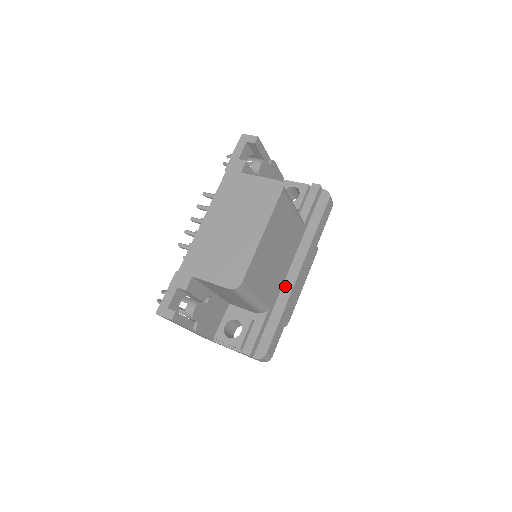
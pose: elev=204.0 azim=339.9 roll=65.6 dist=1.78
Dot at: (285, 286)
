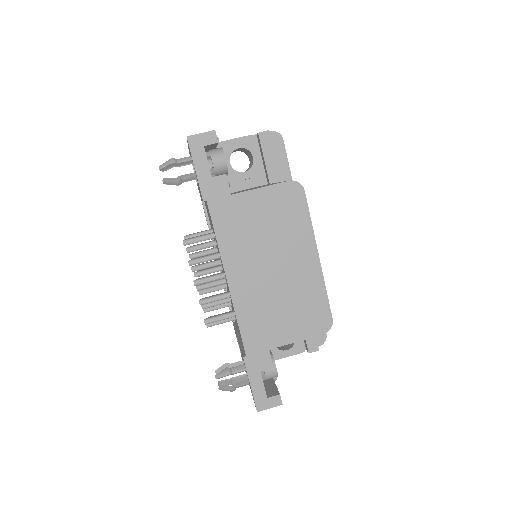
Dot at: occluded
